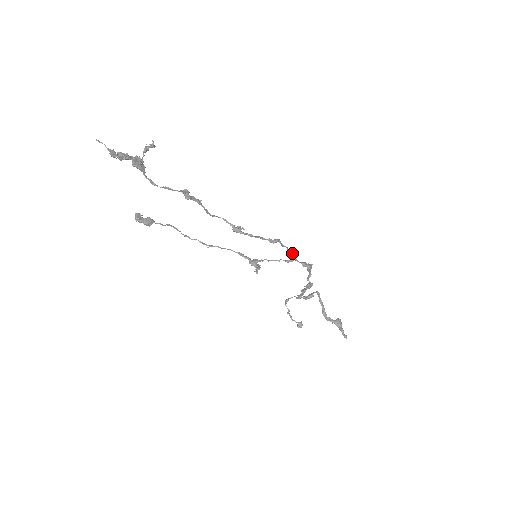
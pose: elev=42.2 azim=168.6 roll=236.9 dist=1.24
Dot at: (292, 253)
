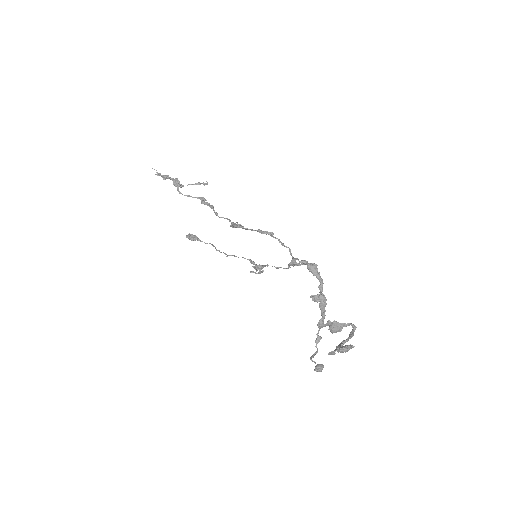
Dot at: (285, 246)
